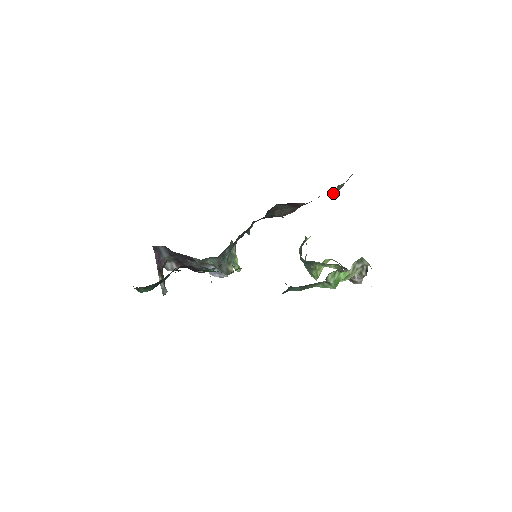
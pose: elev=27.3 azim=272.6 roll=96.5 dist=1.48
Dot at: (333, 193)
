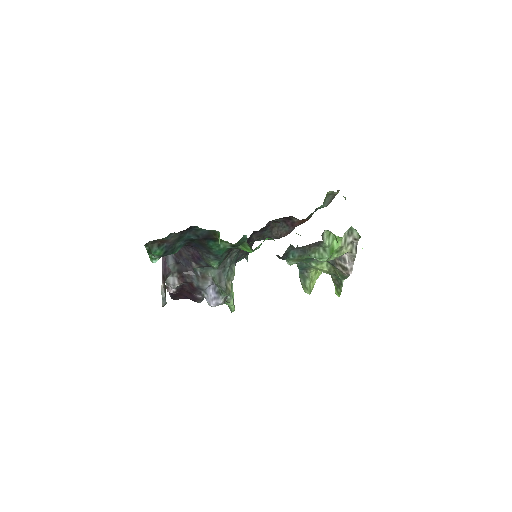
Dot at: (323, 205)
